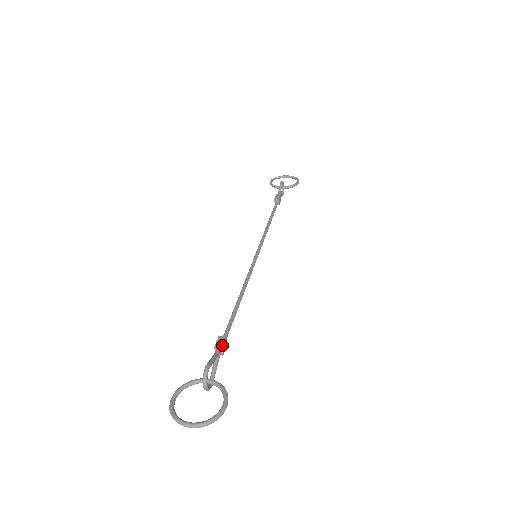
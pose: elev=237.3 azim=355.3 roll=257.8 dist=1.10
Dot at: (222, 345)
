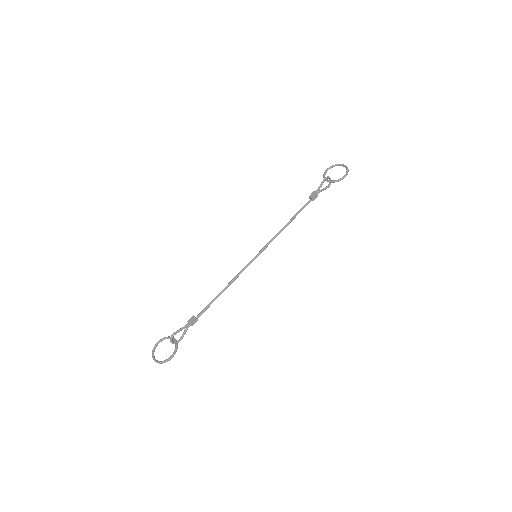
Dot at: (190, 322)
